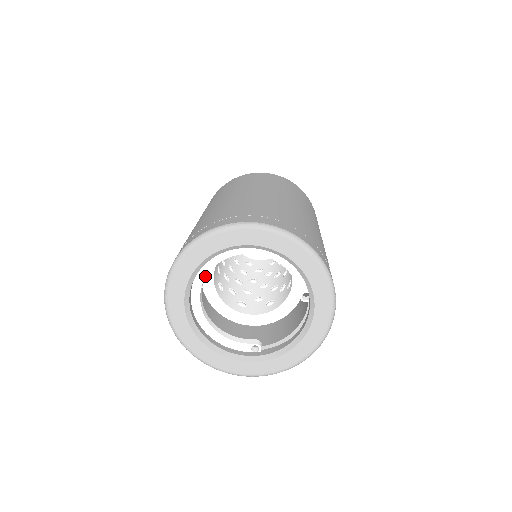
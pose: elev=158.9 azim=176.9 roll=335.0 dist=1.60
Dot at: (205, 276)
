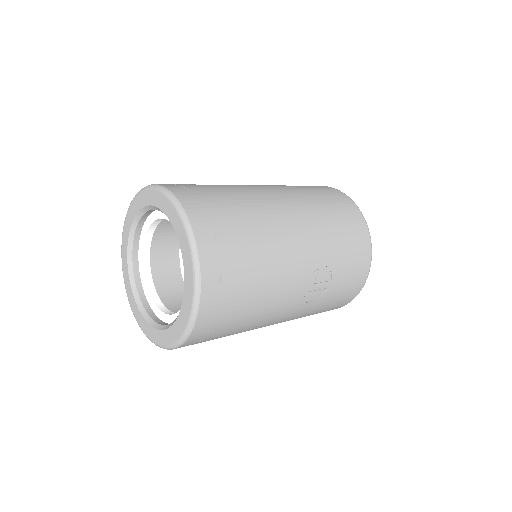
Dot at: (144, 274)
